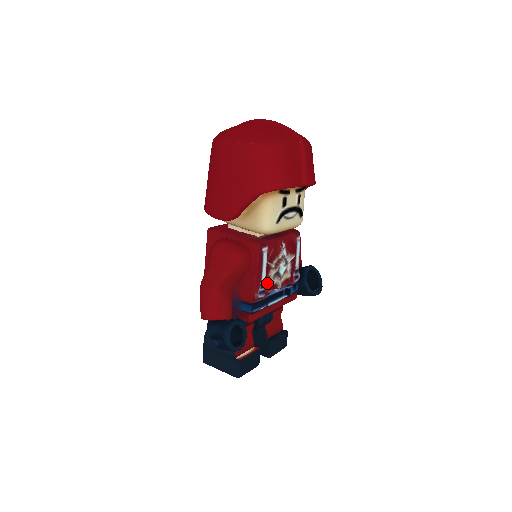
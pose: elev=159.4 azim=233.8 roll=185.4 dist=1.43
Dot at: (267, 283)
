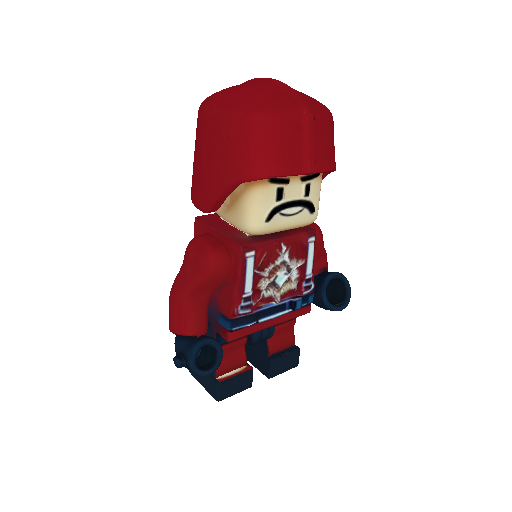
Dot at: (256, 295)
